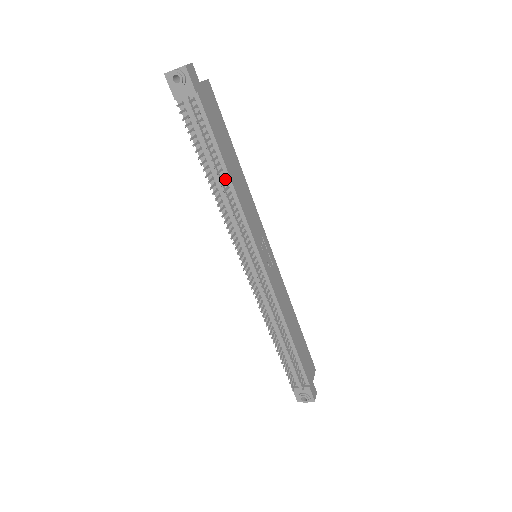
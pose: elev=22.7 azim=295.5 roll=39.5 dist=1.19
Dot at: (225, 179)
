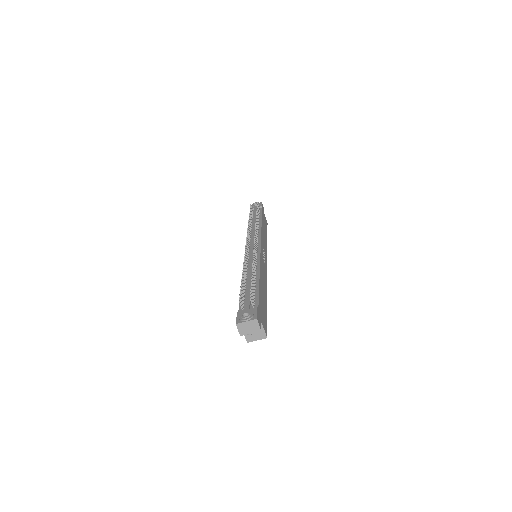
Dot at: occluded
